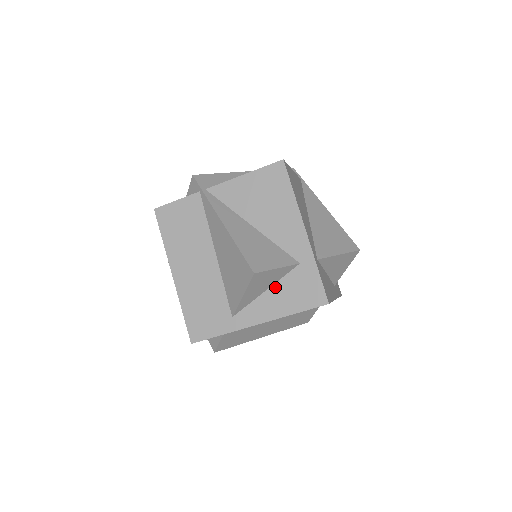
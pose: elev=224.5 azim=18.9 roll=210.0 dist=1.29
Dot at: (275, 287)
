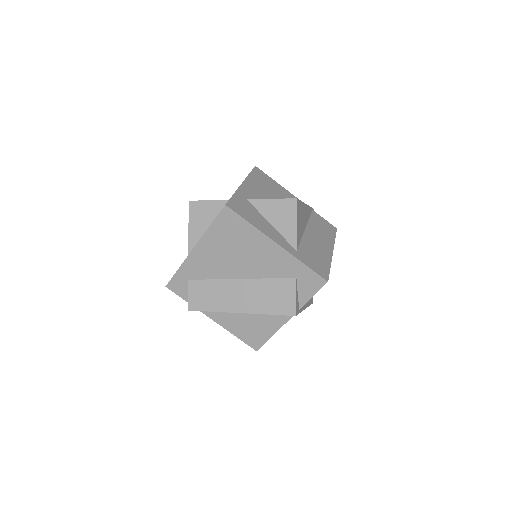
Dot at: occluded
